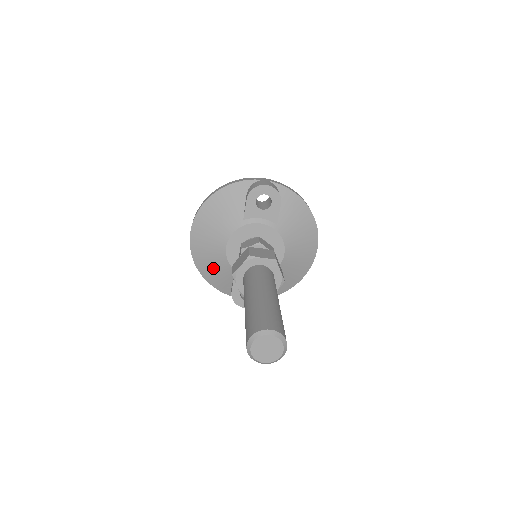
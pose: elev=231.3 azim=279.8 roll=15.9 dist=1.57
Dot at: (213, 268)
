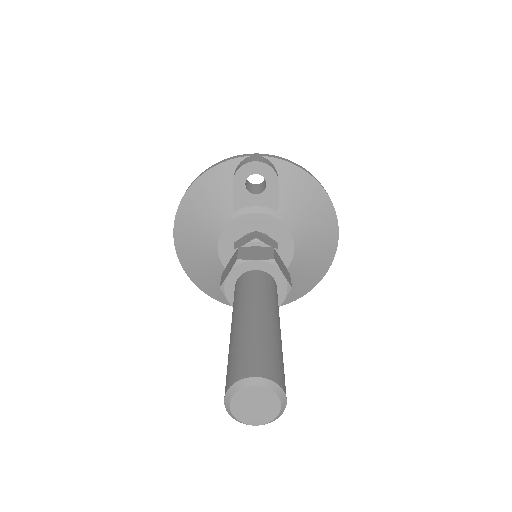
Dot at: (208, 277)
